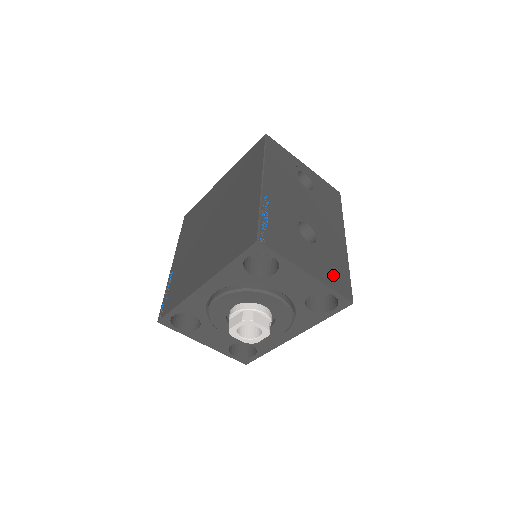
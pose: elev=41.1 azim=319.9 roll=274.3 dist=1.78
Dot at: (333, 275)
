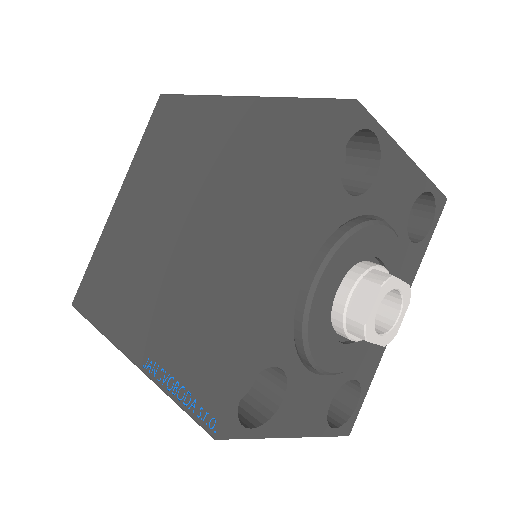
Dot at: occluded
